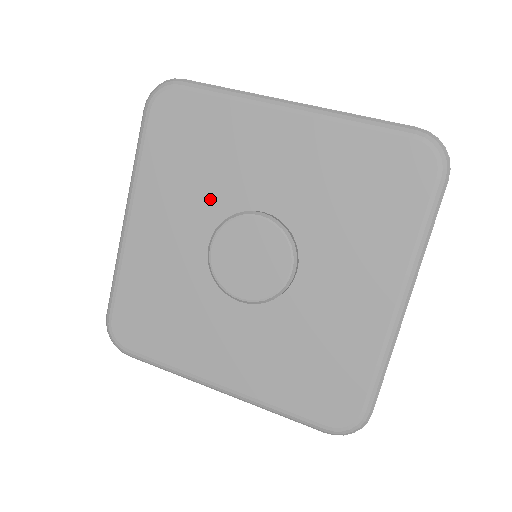
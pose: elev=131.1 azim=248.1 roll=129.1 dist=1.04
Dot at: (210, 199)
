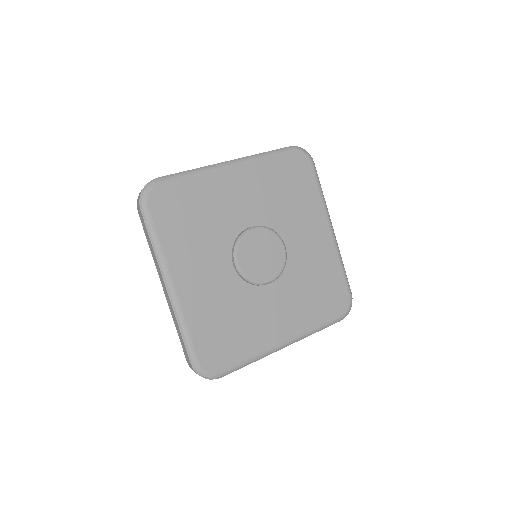
Dot at: (218, 239)
